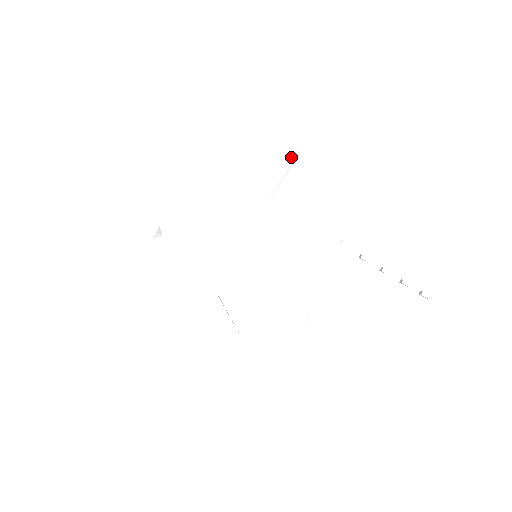
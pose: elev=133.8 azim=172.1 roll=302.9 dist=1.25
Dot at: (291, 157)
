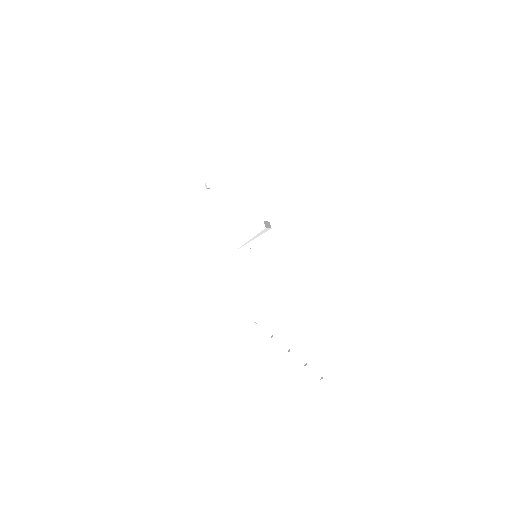
Dot at: (260, 228)
